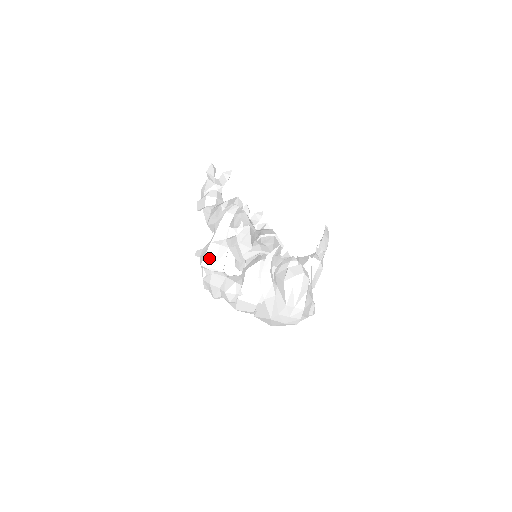
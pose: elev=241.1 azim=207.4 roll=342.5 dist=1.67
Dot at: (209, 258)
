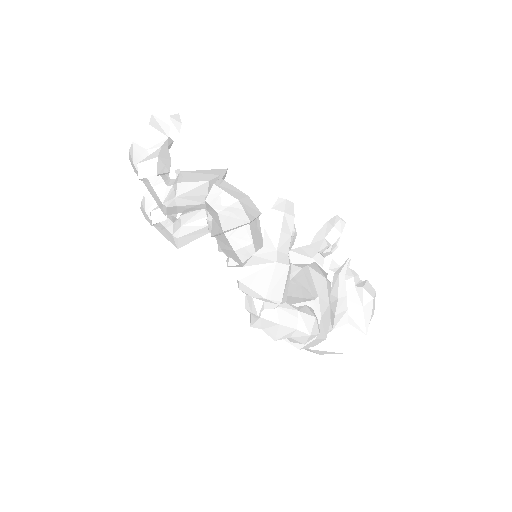
Dot at: (276, 287)
